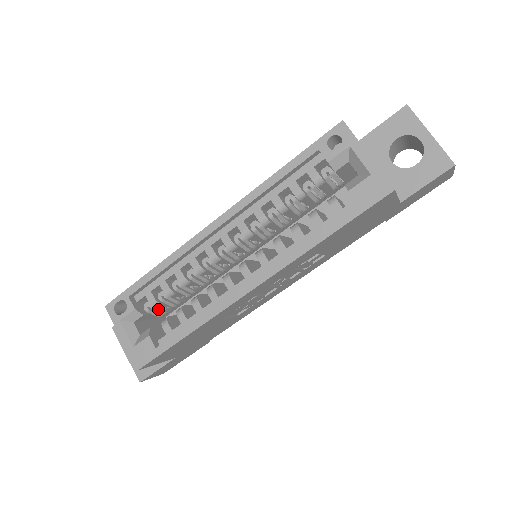
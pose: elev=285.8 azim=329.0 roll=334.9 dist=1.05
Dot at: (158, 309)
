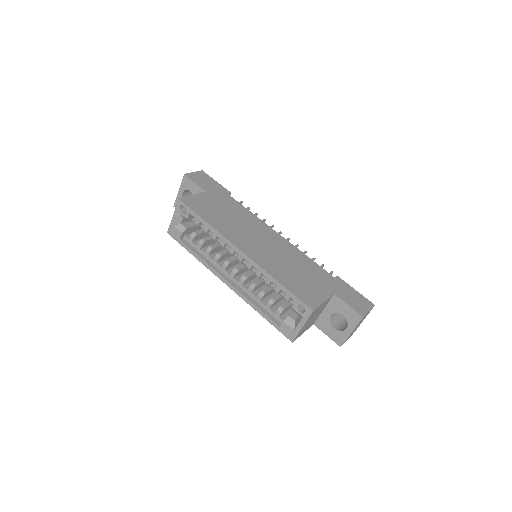
Dot at: occluded
